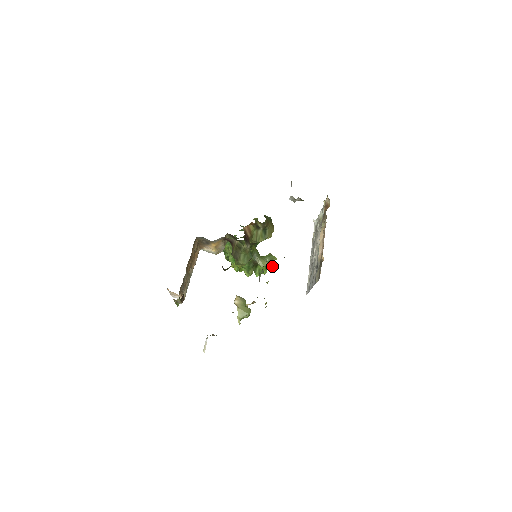
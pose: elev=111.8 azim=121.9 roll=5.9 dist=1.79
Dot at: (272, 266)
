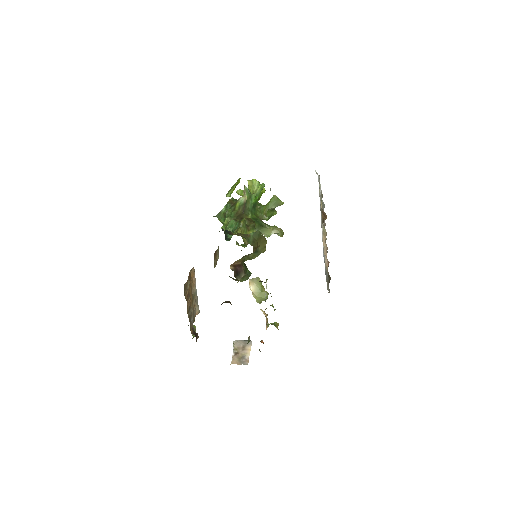
Dot at: (279, 234)
